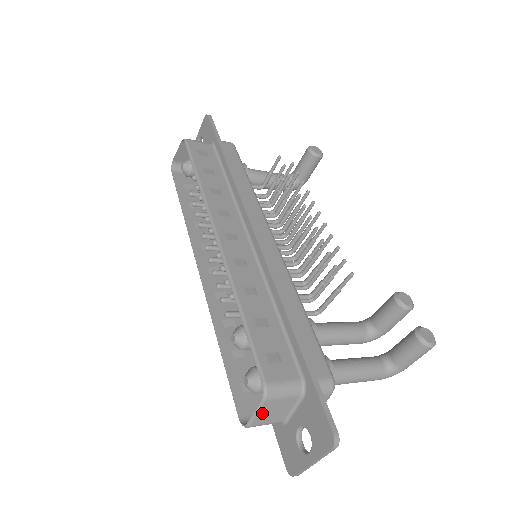
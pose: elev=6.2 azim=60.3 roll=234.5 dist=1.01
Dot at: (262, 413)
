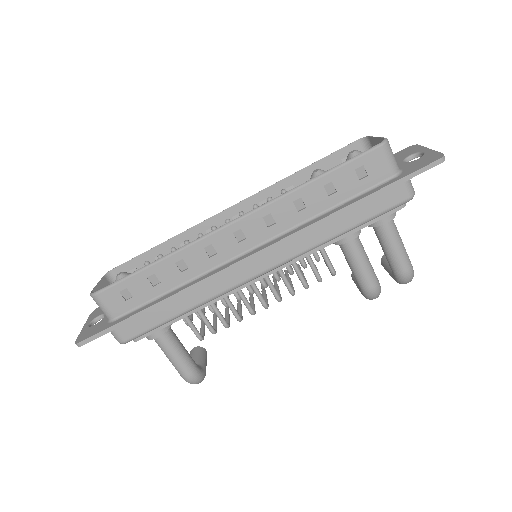
Dot at: (380, 142)
